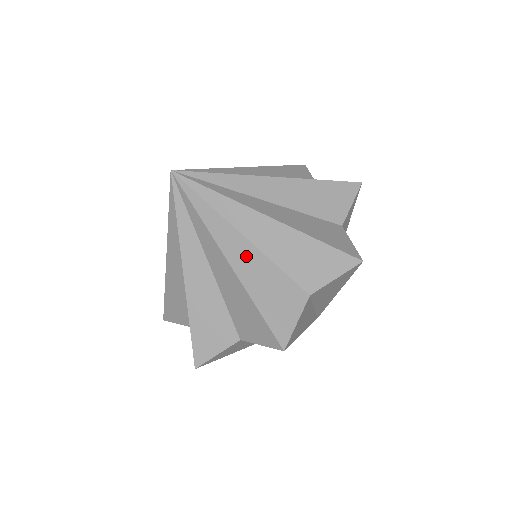
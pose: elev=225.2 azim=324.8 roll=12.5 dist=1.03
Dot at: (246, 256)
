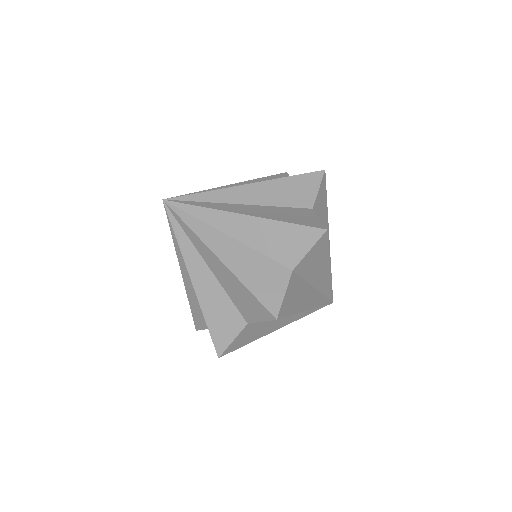
Dot at: (205, 281)
